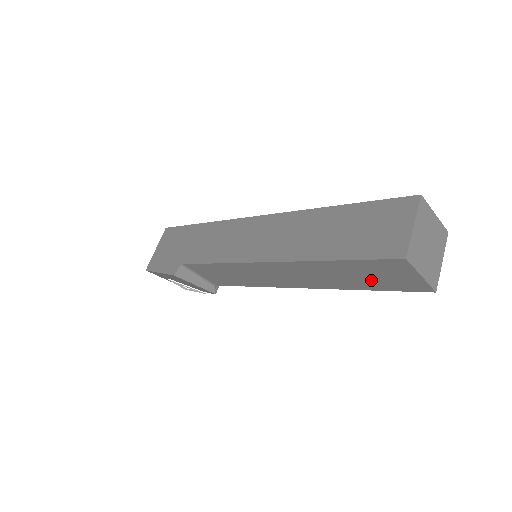
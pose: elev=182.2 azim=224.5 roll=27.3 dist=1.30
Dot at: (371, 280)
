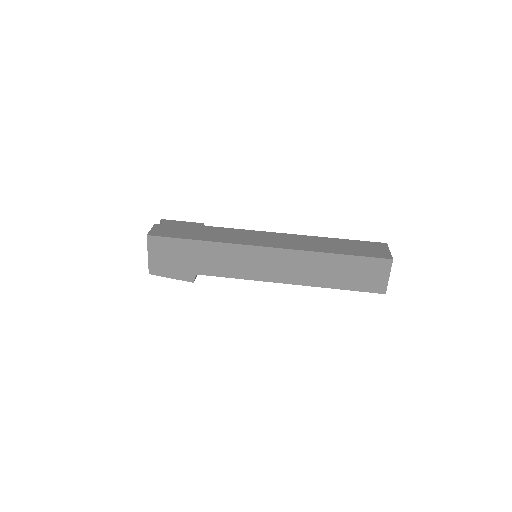
Dot at: occluded
